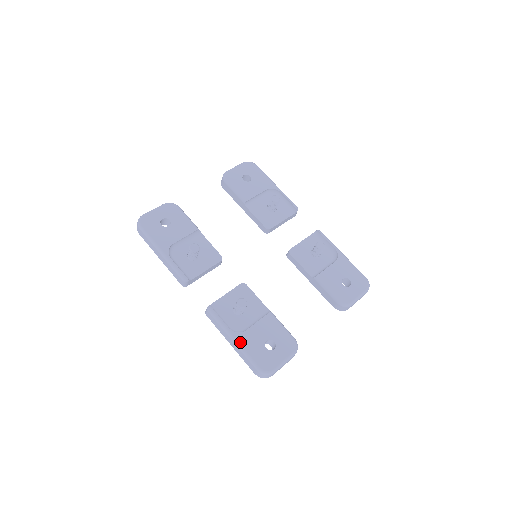
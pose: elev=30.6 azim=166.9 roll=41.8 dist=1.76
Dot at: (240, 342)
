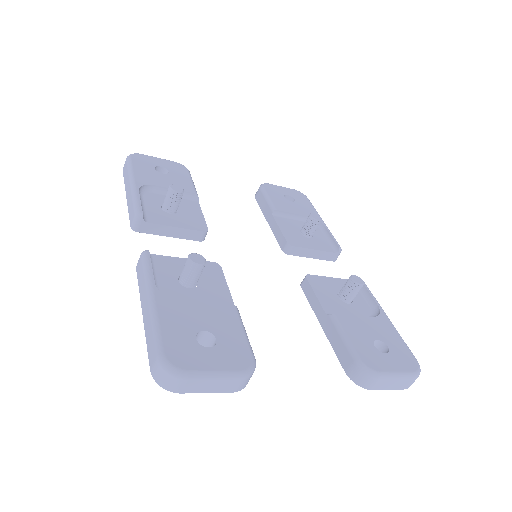
Dot at: (158, 306)
